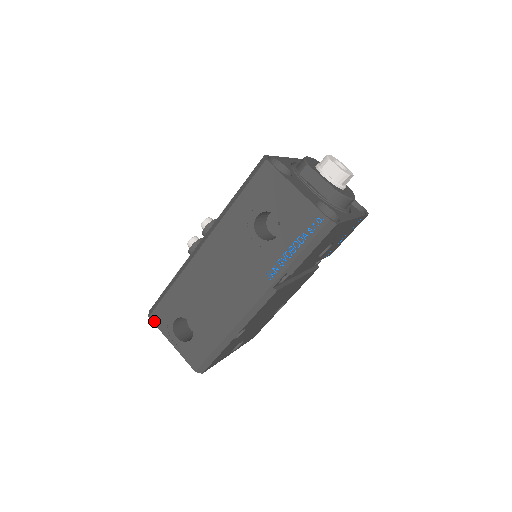
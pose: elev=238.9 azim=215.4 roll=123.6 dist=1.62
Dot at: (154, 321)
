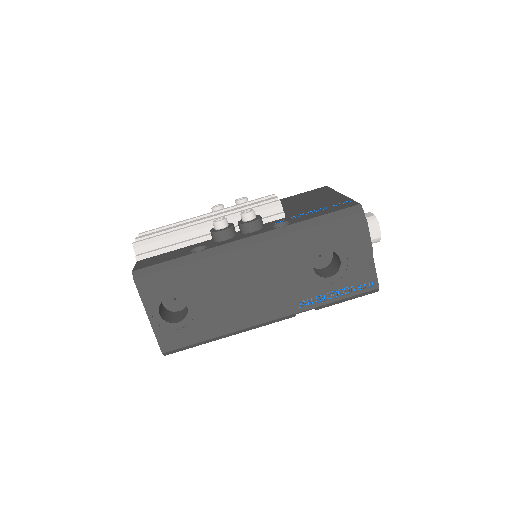
Dot at: (139, 287)
